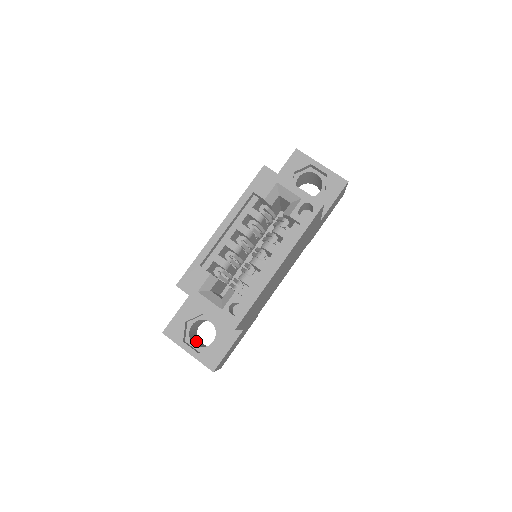
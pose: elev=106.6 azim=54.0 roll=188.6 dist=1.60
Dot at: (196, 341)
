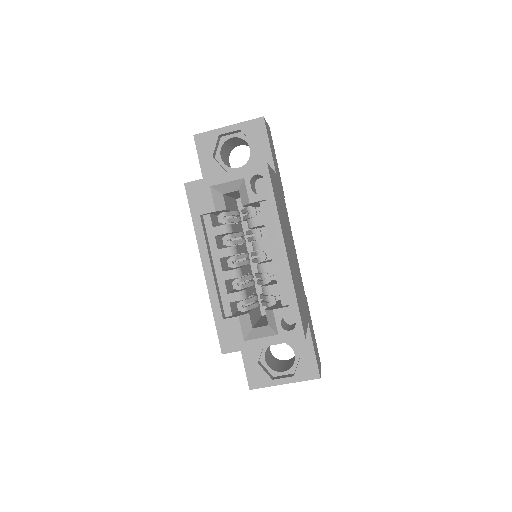
Dot at: (281, 365)
